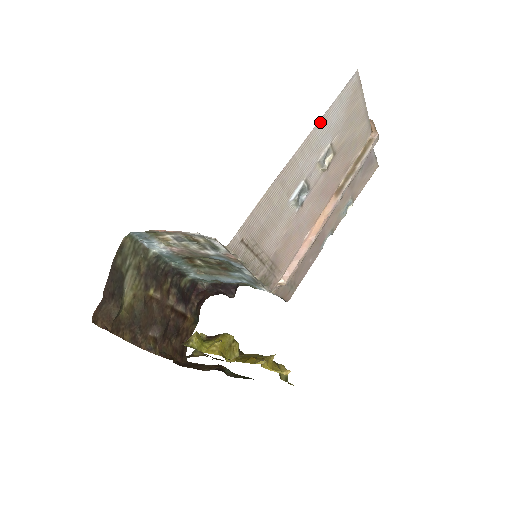
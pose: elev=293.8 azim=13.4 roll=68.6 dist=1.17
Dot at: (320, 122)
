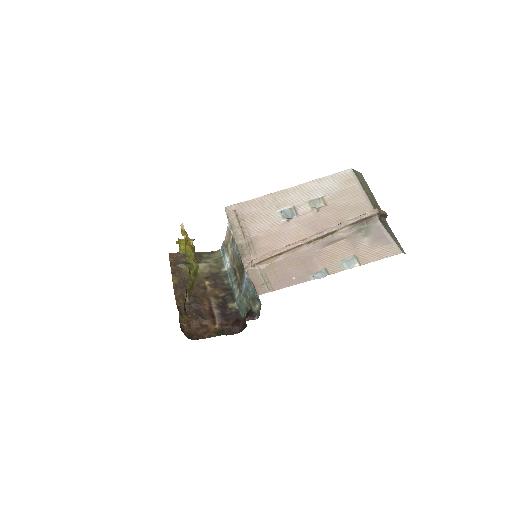
Dot at: (313, 182)
